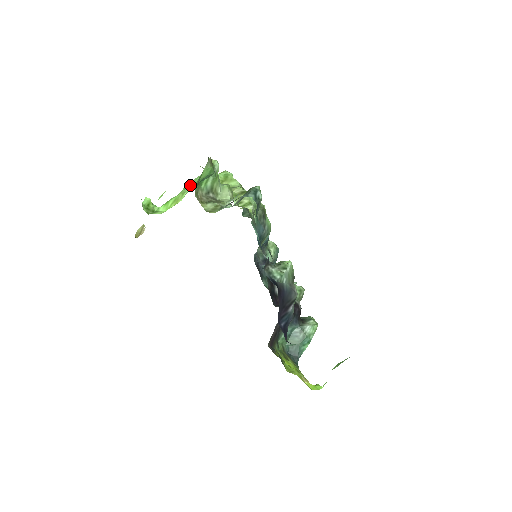
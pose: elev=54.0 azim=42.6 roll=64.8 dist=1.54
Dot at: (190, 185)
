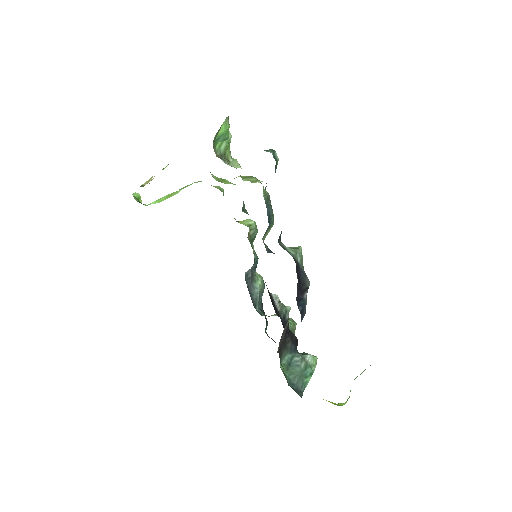
Dot at: occluded
